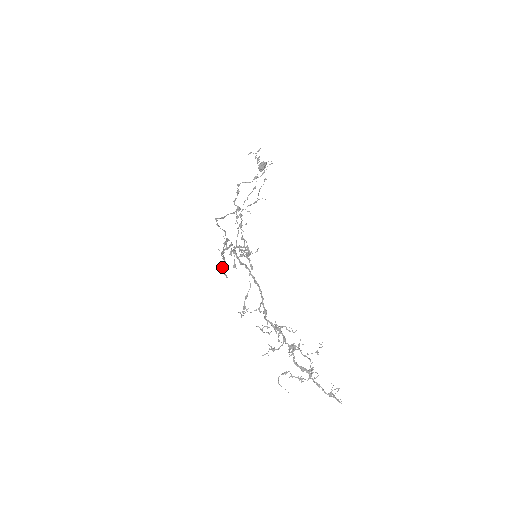
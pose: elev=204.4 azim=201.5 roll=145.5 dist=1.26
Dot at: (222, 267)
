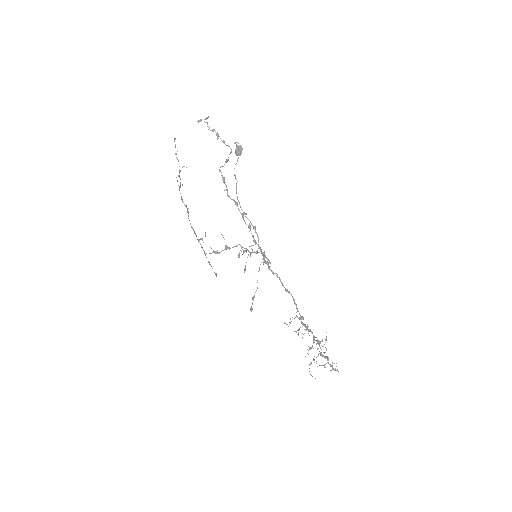
Dot at: (211, 266)
